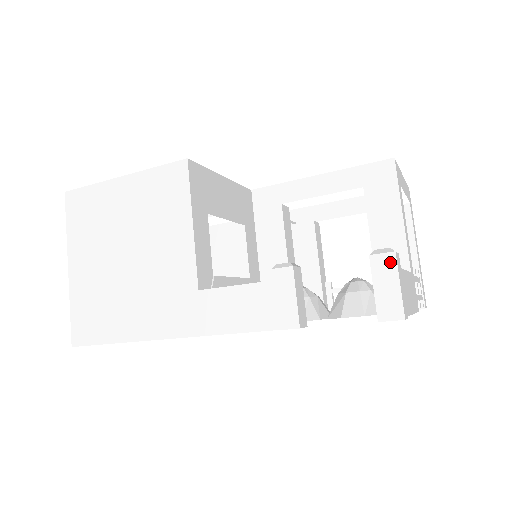
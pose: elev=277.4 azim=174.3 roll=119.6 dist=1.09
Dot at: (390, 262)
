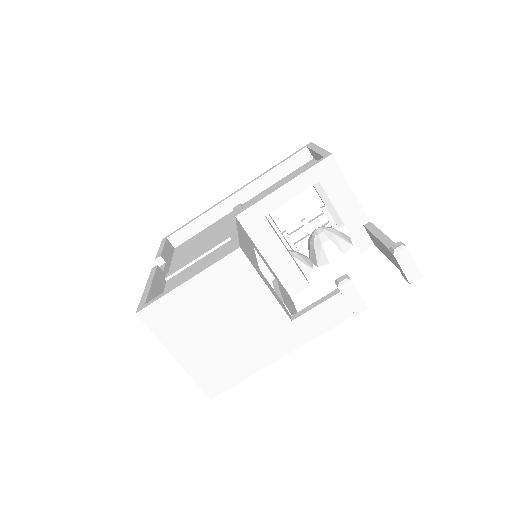
Dot at: (406, 253)
